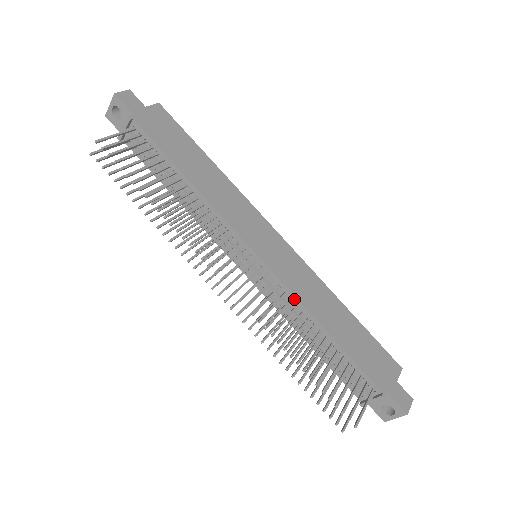
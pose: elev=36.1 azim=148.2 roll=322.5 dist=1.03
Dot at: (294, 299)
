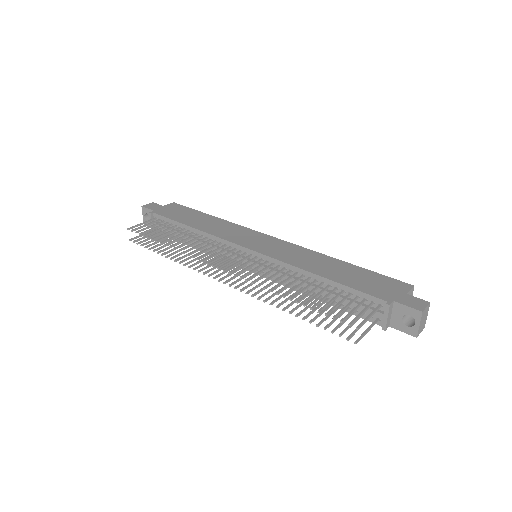
Dot at: (286, 266)
